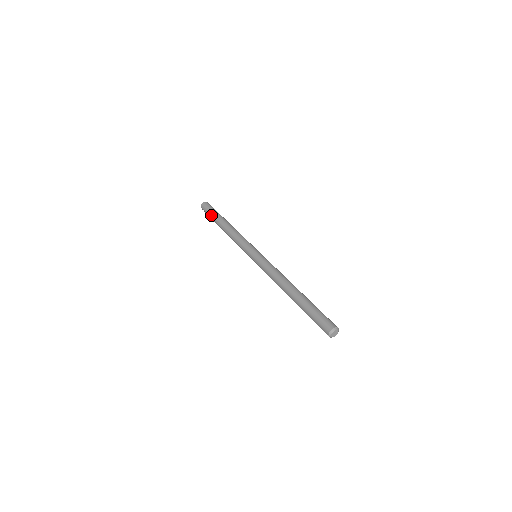
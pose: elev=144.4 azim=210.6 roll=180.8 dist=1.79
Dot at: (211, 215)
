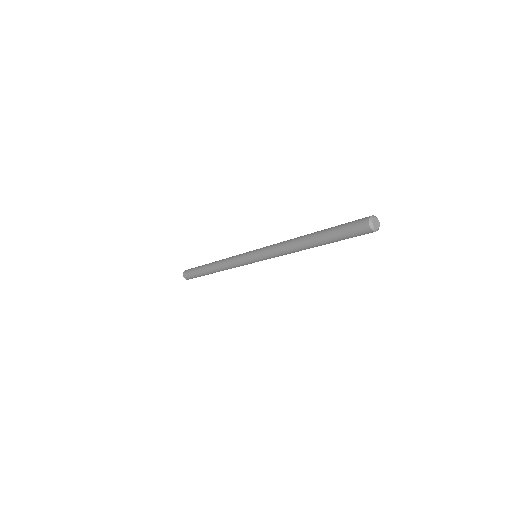
Dot at: occluded
